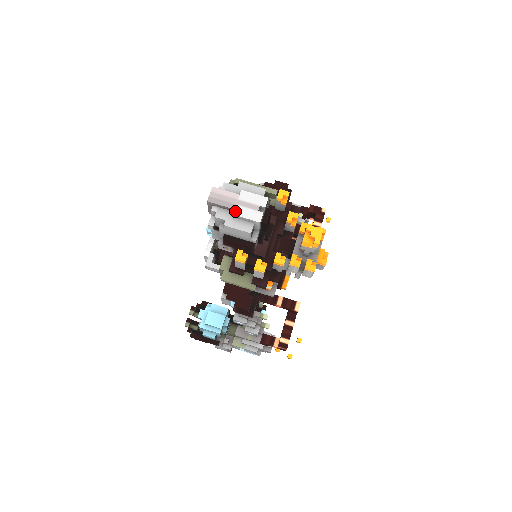
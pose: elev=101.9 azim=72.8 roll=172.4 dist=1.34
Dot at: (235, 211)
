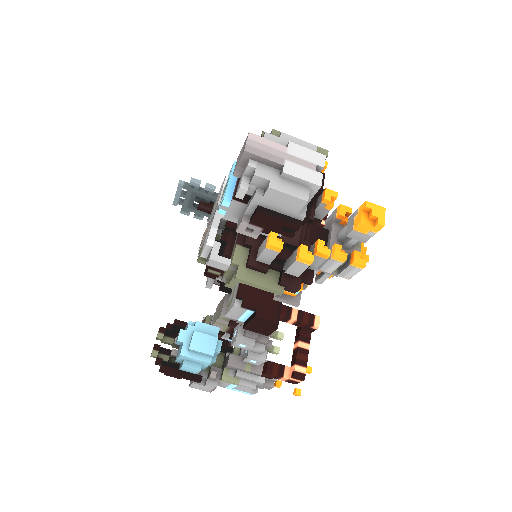
Dot at: (285, 168)
